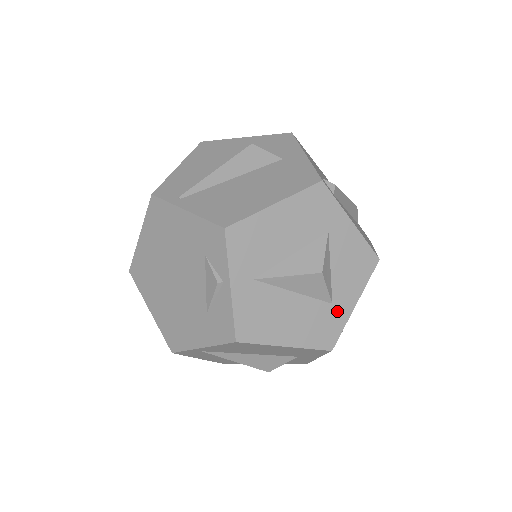
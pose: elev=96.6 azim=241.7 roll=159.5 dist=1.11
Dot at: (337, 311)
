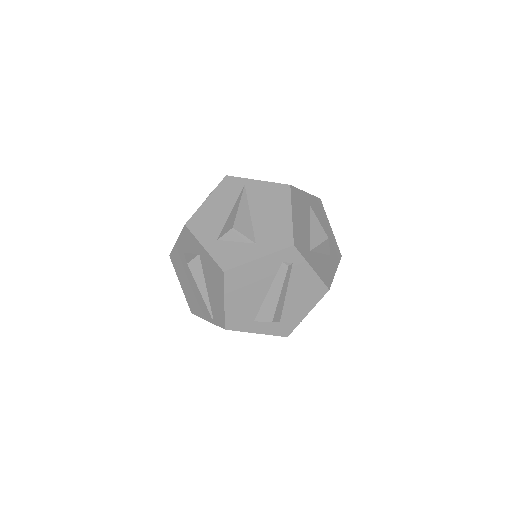
Dot at: (308, 254)
